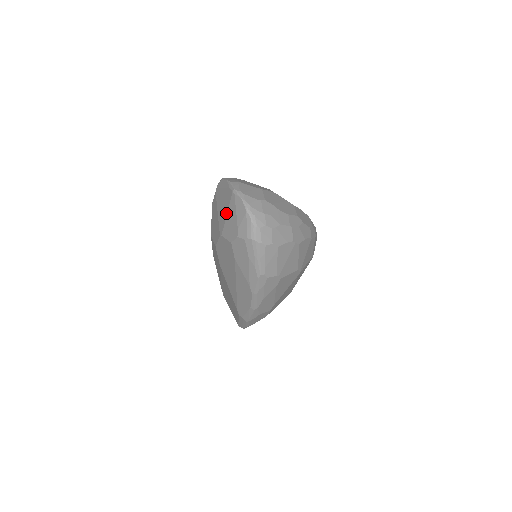
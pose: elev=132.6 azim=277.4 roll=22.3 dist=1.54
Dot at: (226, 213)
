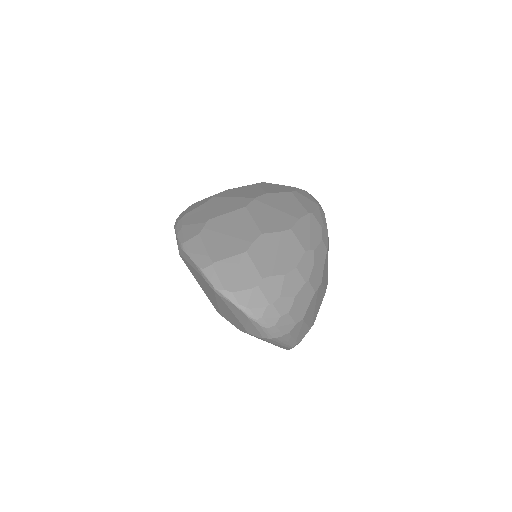
Dot at: (215, 302)
